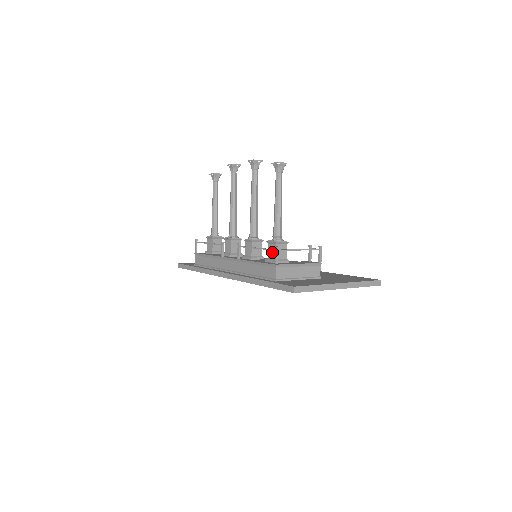
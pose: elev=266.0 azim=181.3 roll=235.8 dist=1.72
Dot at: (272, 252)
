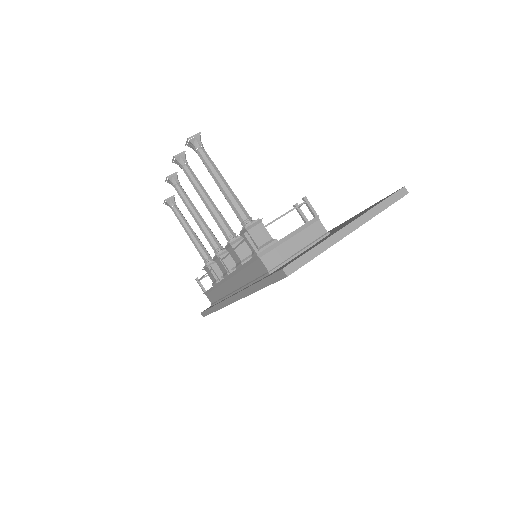
Dot at: occluded
